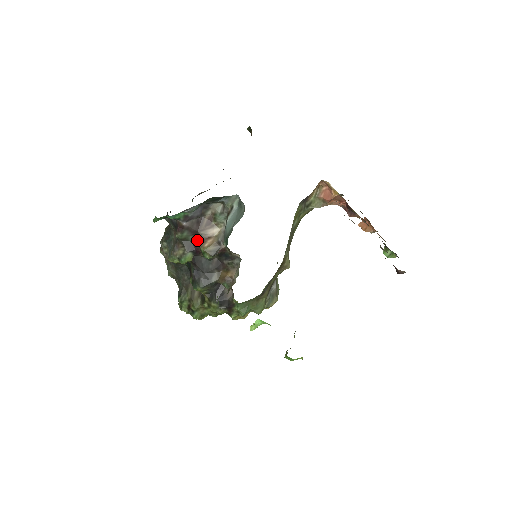
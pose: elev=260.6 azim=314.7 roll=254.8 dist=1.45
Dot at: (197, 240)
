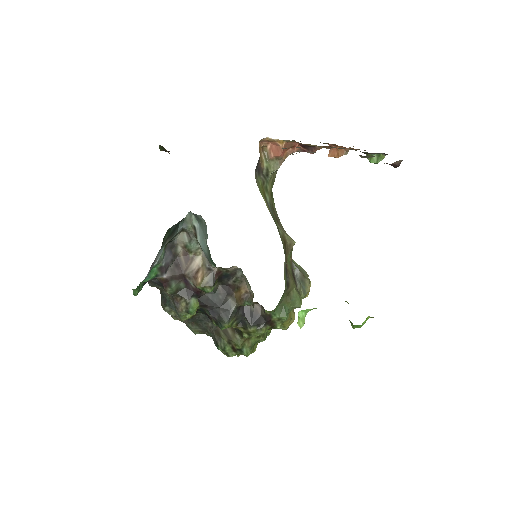
Dot at: (189, 282)
